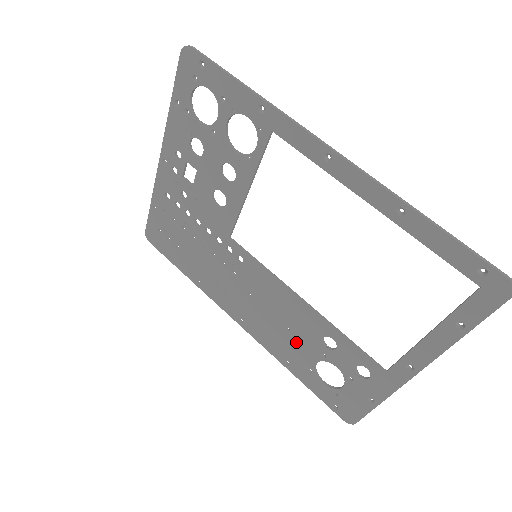
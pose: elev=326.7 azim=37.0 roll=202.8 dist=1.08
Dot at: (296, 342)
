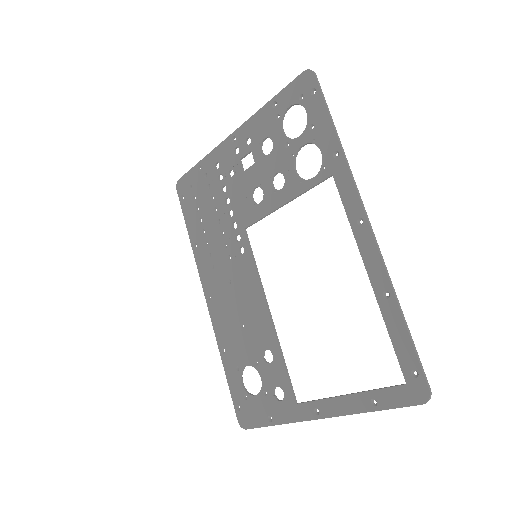
Dot at: (242, 340)
